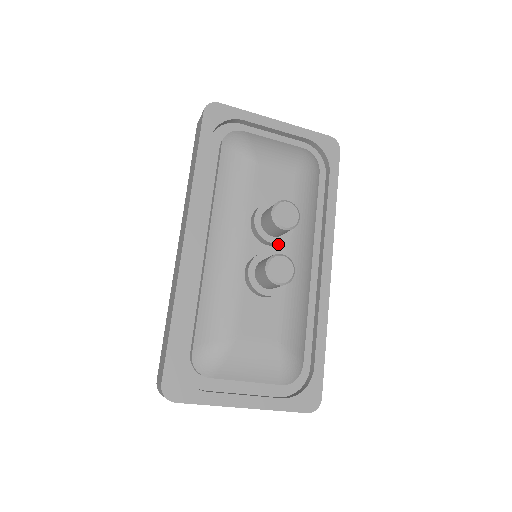
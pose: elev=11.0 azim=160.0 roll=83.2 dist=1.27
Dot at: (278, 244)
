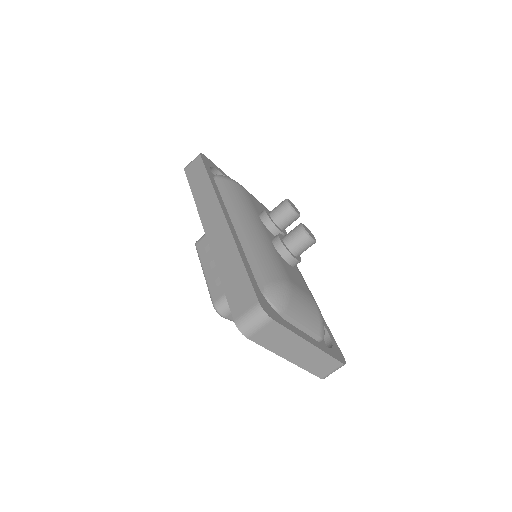
Dot at: occluded
